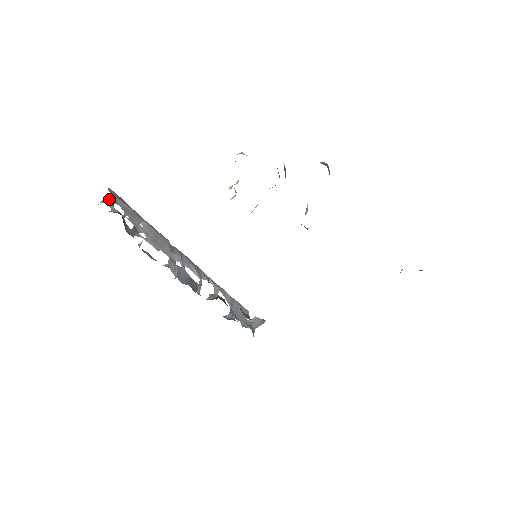
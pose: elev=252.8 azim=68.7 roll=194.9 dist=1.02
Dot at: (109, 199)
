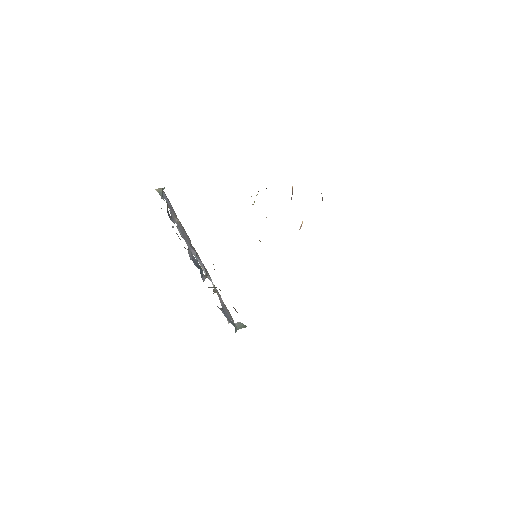
Dot at: (161, 191)
